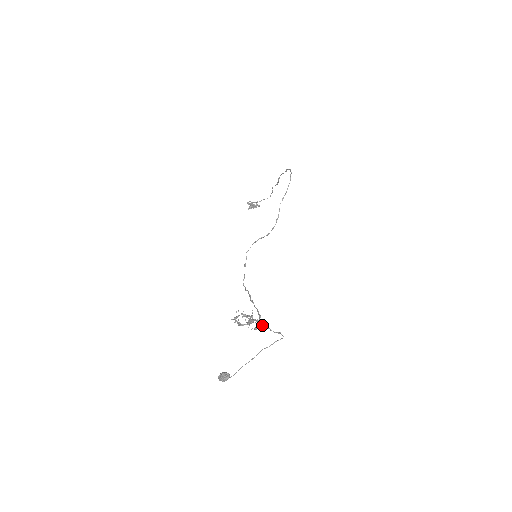
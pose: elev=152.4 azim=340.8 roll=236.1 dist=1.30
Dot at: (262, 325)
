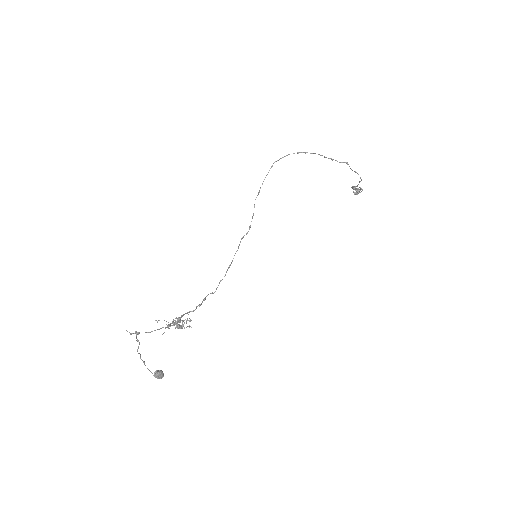
Dot at: (135, 331)
